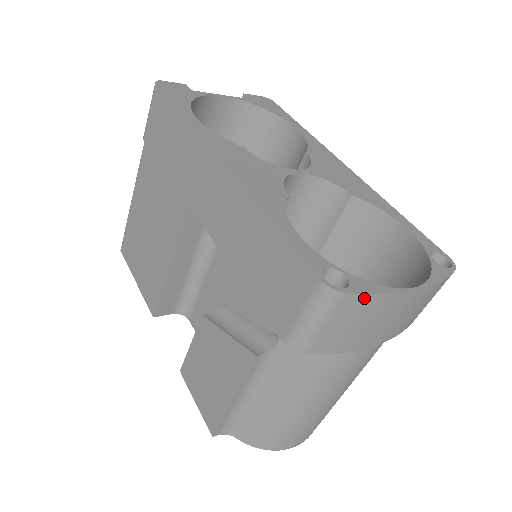
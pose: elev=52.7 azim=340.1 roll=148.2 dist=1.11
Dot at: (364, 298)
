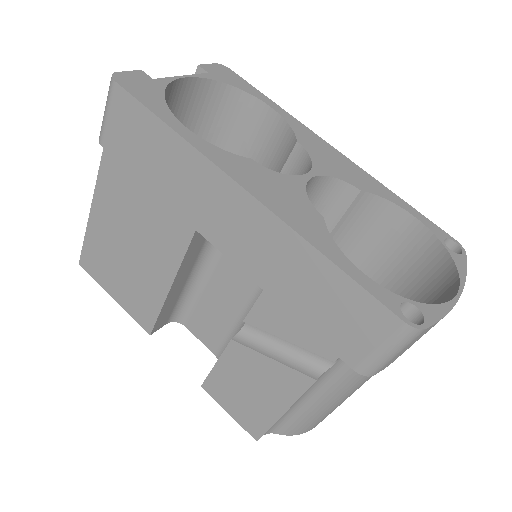
Dot at: (435, 324)
